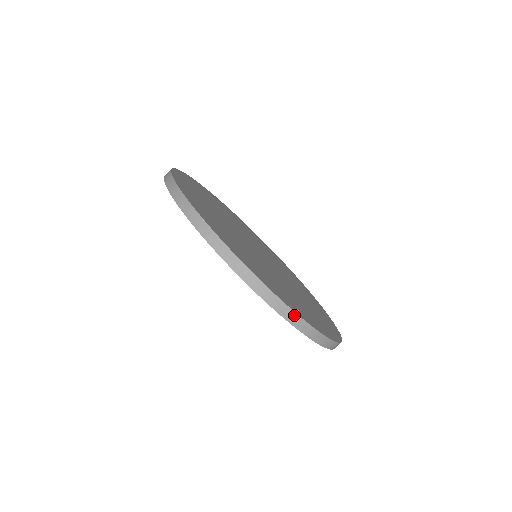
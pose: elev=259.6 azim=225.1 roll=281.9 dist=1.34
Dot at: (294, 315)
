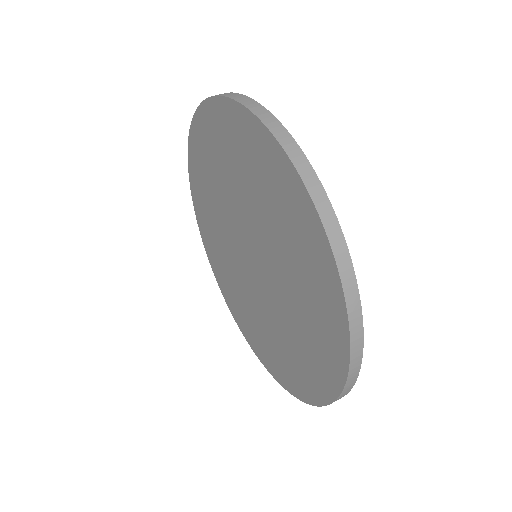
Dot at: (258, 106)
